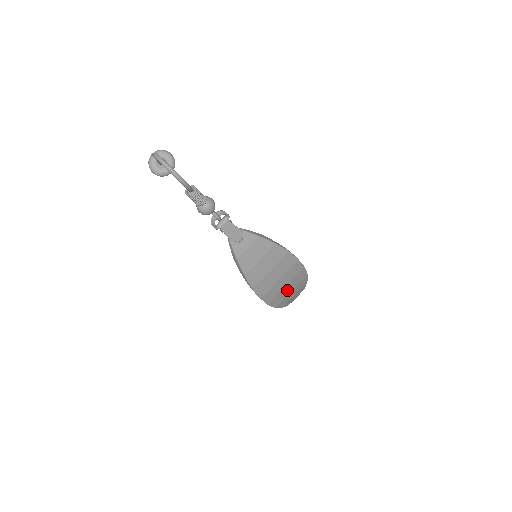
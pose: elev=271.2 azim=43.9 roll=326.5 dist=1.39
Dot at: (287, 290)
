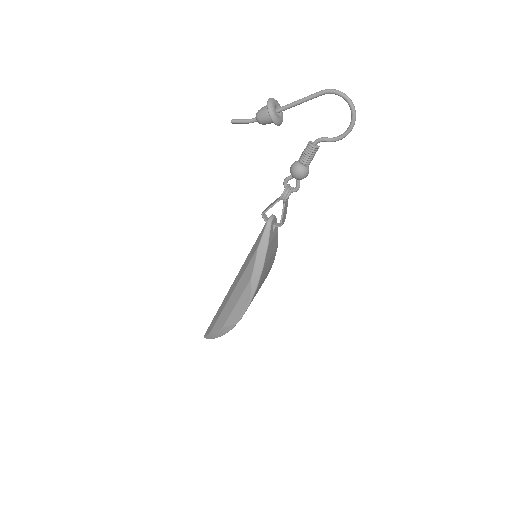
Dot at: occluded
